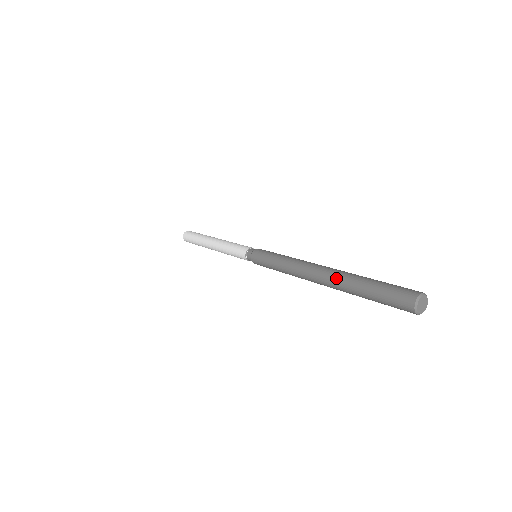
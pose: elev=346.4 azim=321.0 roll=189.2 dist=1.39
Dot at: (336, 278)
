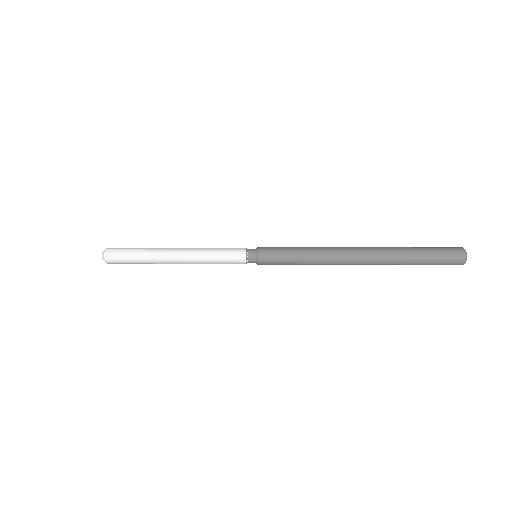
Dot at: (384, 250)
